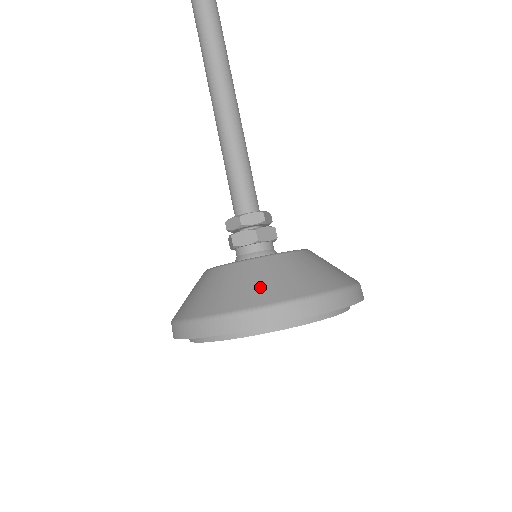
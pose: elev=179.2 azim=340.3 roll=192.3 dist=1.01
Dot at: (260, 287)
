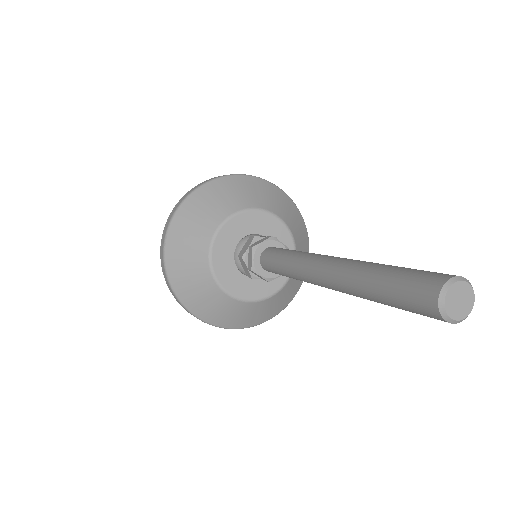
Dot at: (200, 304)
